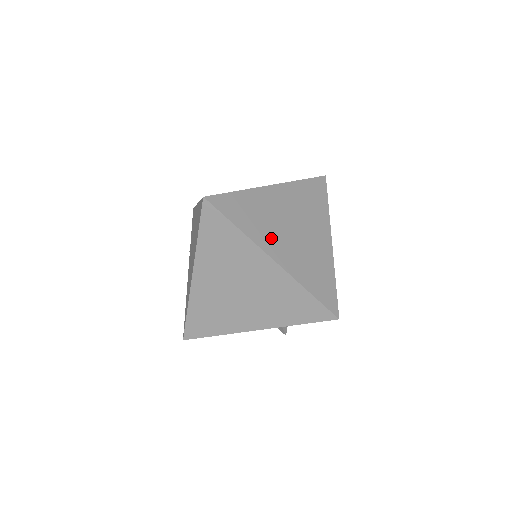
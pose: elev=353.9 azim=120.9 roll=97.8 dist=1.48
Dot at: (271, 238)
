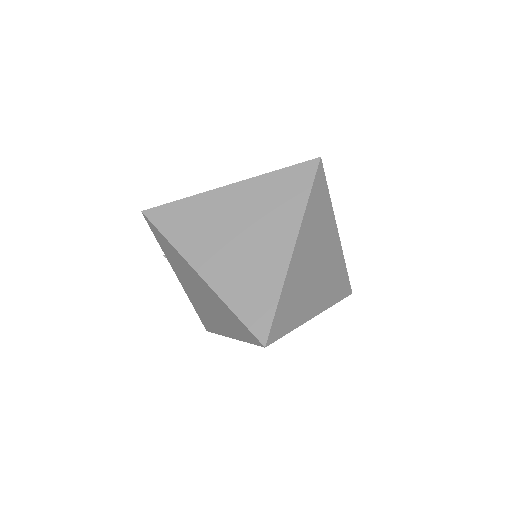
Dot at: (309, 302)
